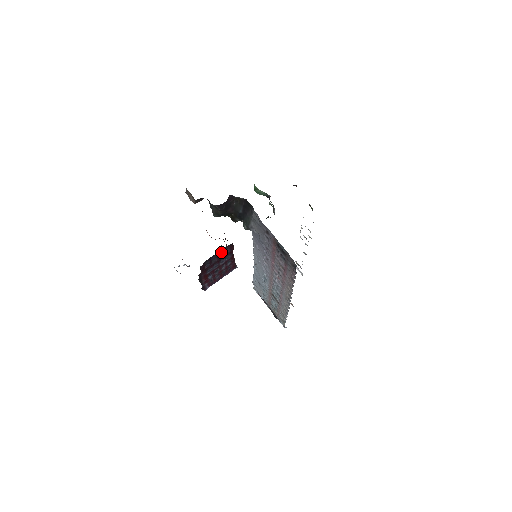
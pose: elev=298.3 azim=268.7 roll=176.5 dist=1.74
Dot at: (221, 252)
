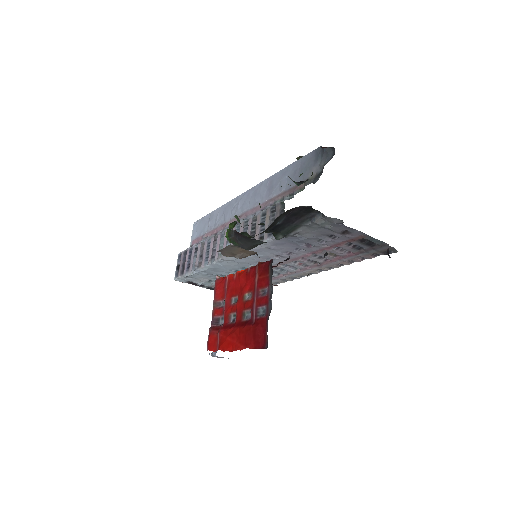
Dot at: occluded
